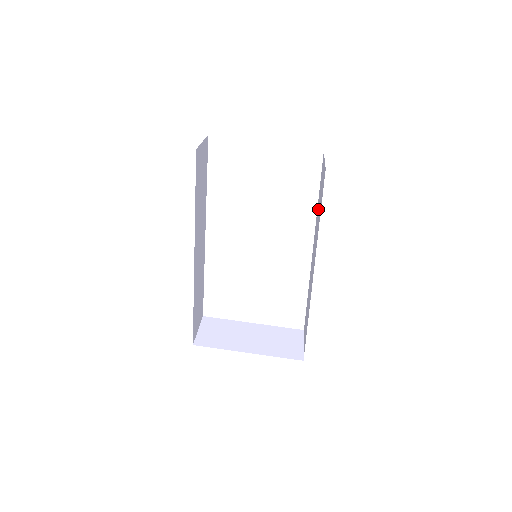
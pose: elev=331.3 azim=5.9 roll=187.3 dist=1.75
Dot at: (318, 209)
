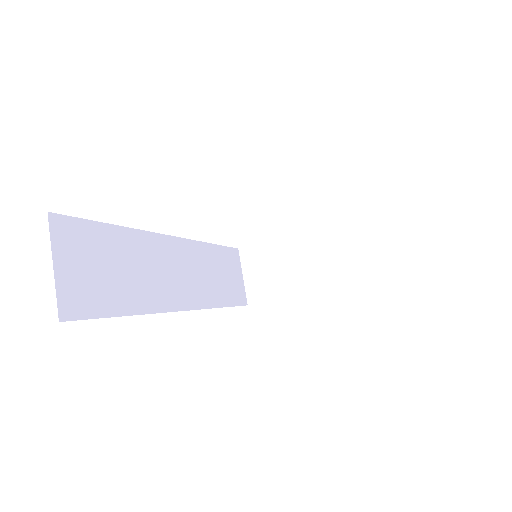
Dot at: occluded
